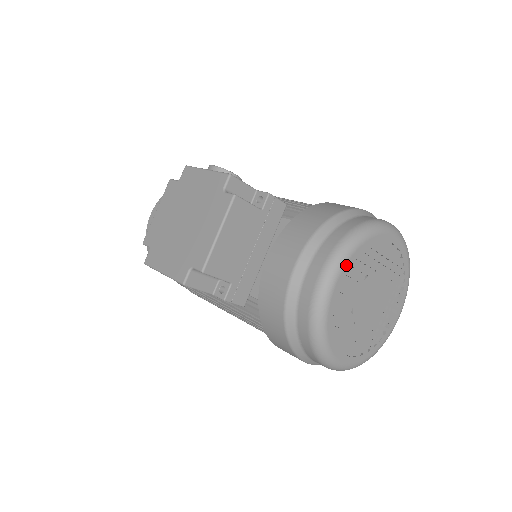
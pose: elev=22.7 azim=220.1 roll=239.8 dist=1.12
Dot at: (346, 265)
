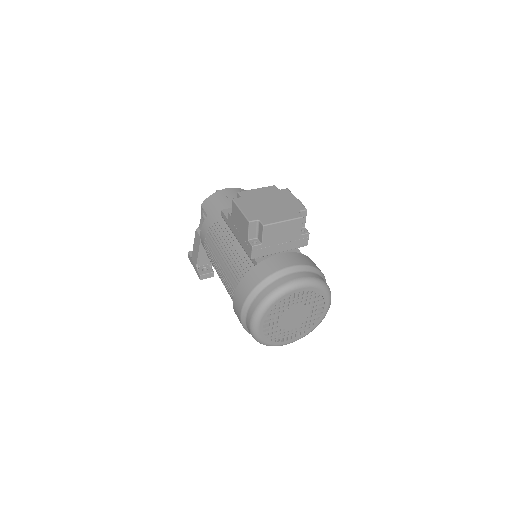
Dot at: (308, 288)
